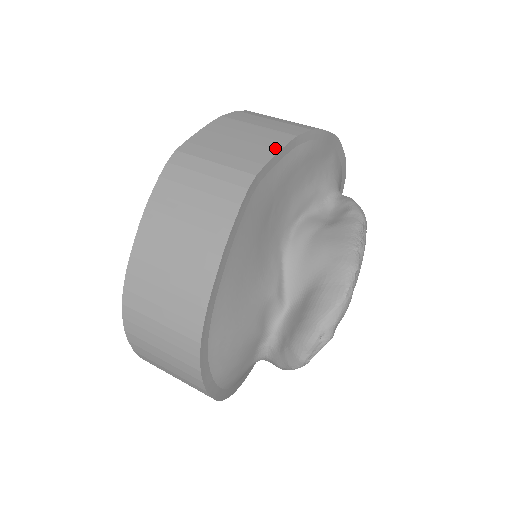
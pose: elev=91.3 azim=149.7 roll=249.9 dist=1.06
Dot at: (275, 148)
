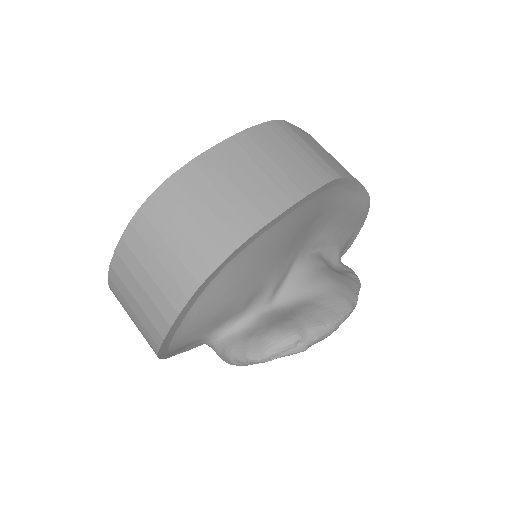
Dot at: (352, 178)
